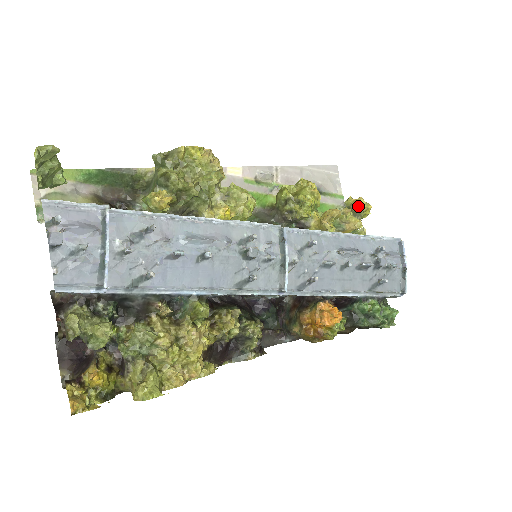
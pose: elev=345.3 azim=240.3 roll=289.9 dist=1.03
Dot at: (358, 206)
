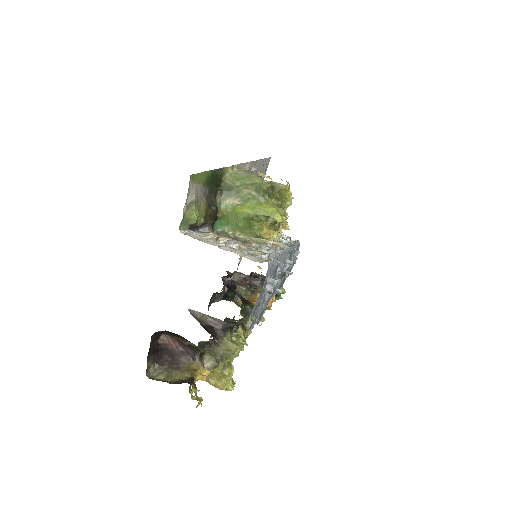
Dot at: occluded
